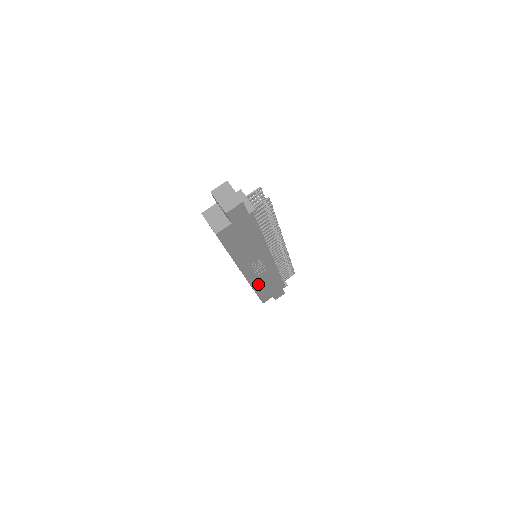
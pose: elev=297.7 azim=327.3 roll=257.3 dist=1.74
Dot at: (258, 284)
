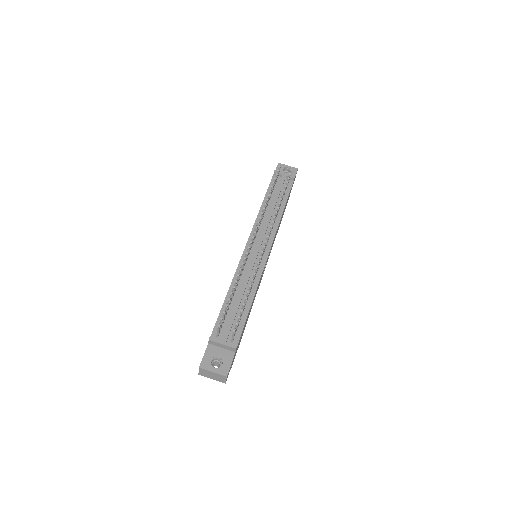
Dot at: (275, 237)
